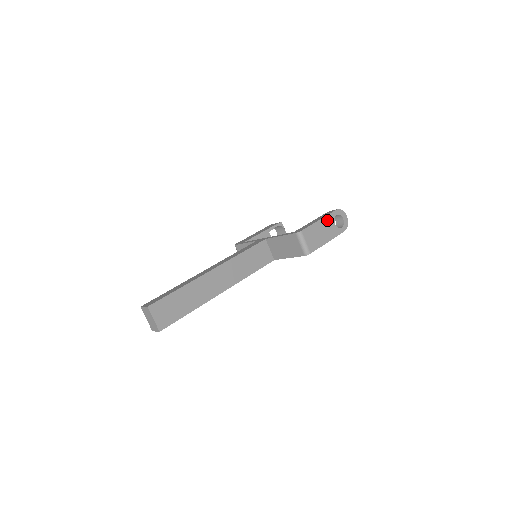
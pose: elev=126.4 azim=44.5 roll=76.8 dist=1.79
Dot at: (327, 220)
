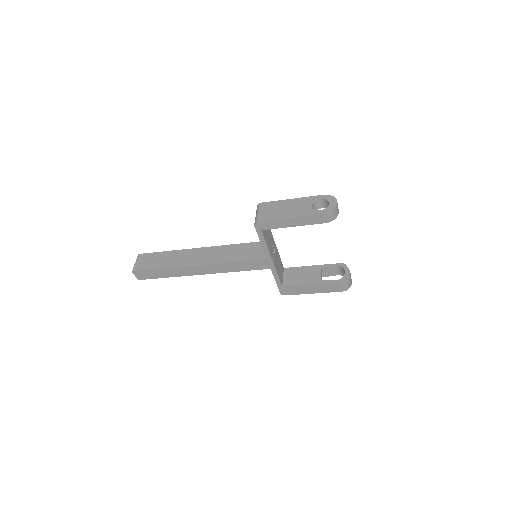
Dot at: (302, 201)
